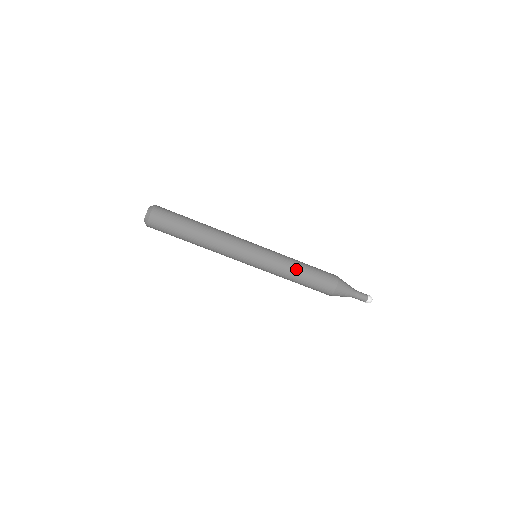
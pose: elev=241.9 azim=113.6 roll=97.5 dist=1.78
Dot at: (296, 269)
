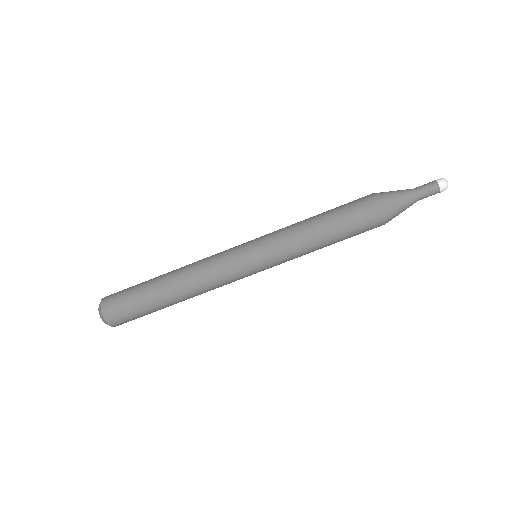
Dot at: (309, 223)
